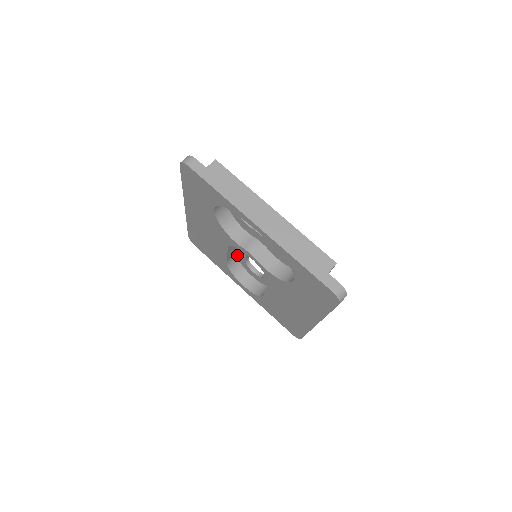
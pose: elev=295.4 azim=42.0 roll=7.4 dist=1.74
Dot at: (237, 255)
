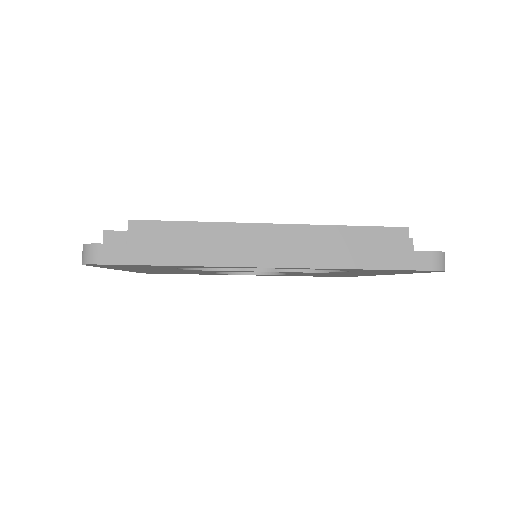
Dot at: occluded
